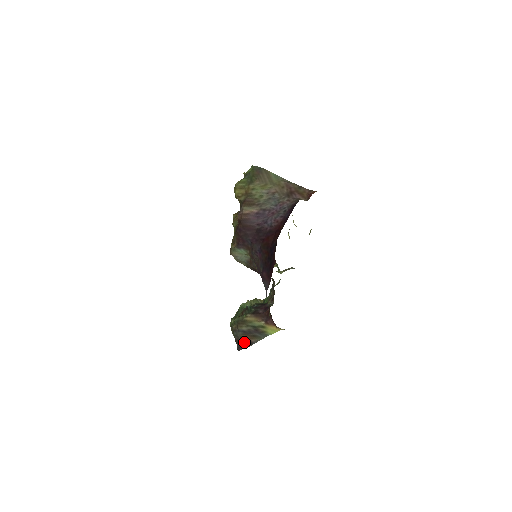
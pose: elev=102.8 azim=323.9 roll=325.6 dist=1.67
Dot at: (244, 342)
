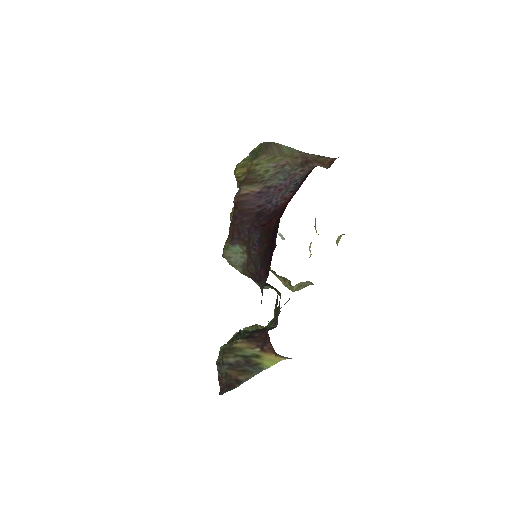
Dot at: (229, 381)
